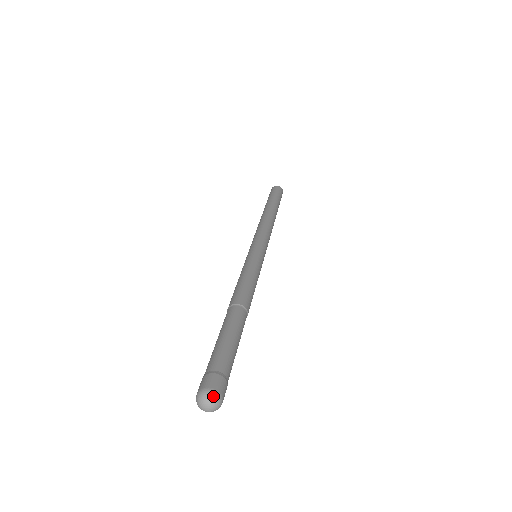
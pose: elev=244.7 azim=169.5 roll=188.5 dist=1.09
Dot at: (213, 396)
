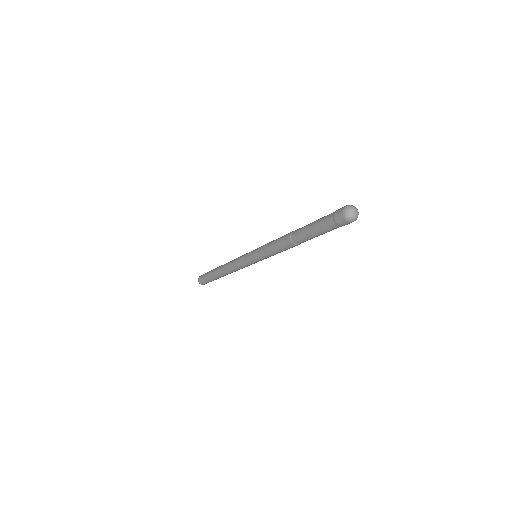
Dot at: (357, 209)
